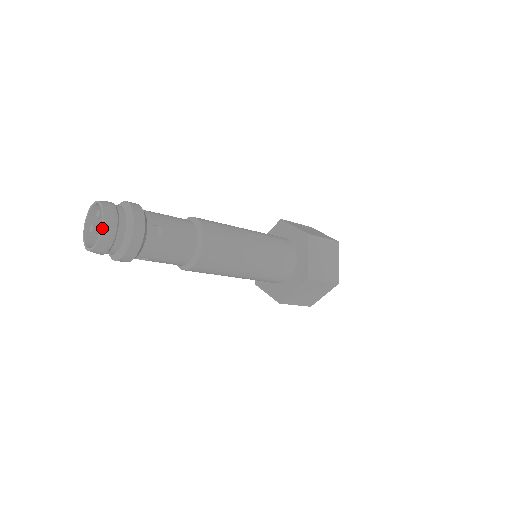
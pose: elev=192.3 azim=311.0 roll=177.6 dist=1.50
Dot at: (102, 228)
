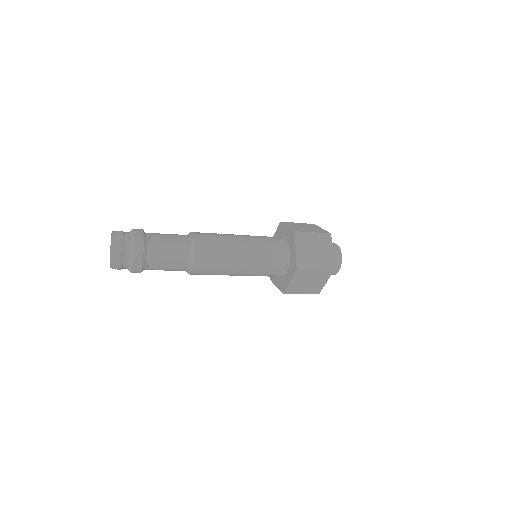
Dot at: (111, 266)
